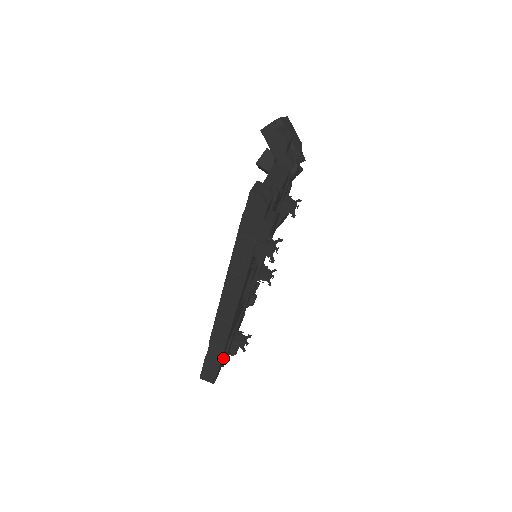
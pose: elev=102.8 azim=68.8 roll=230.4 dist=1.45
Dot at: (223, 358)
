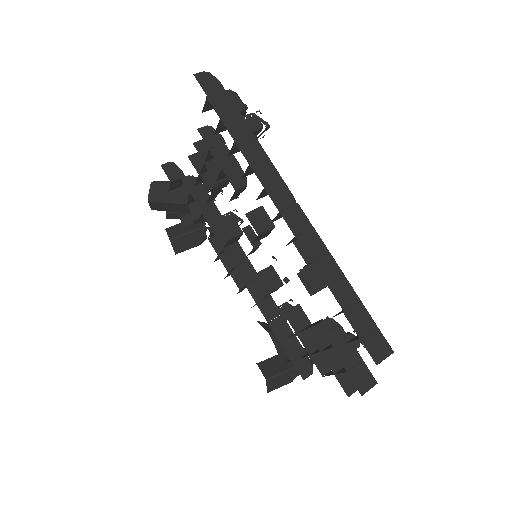
Dot at: occluded
